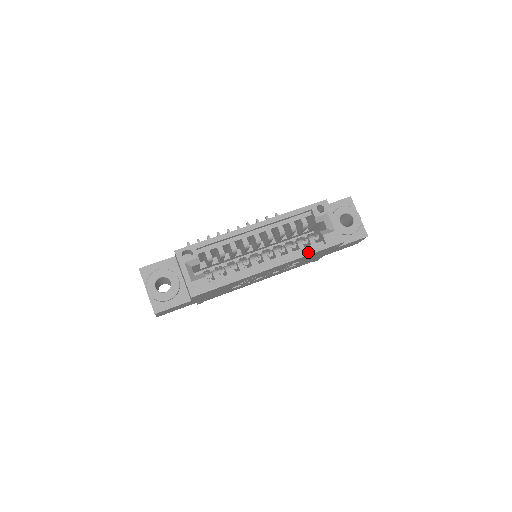
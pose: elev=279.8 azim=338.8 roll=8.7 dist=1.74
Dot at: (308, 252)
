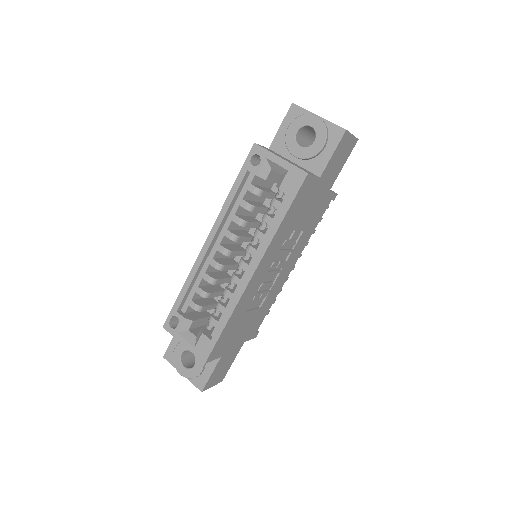
Dot at: (276, 223)
